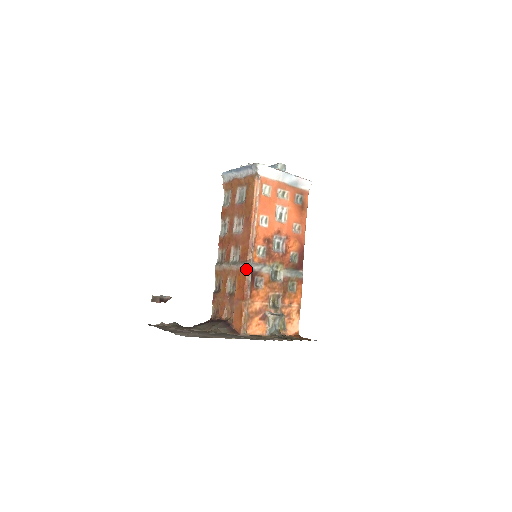
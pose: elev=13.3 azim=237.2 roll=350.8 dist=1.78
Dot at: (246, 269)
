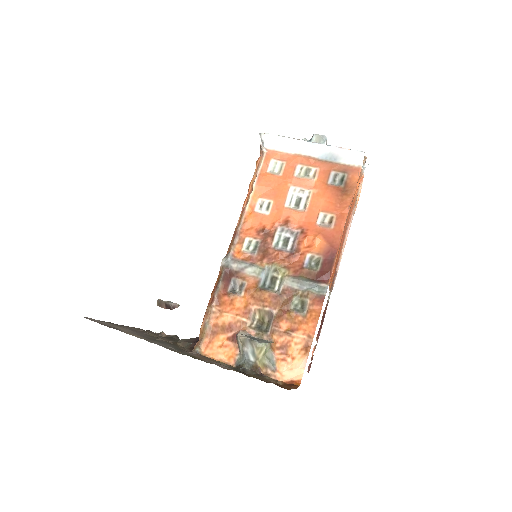
Dot at: (221, 266)
